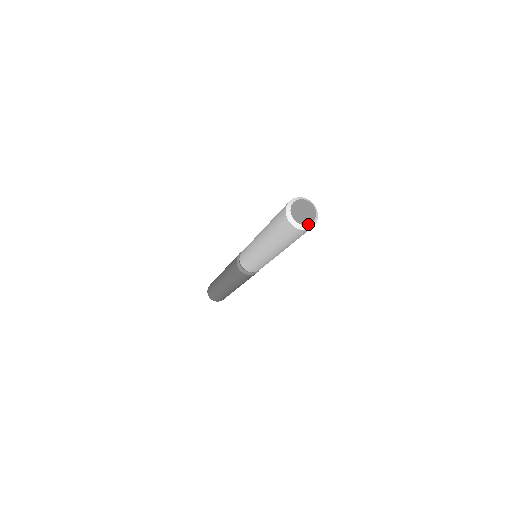
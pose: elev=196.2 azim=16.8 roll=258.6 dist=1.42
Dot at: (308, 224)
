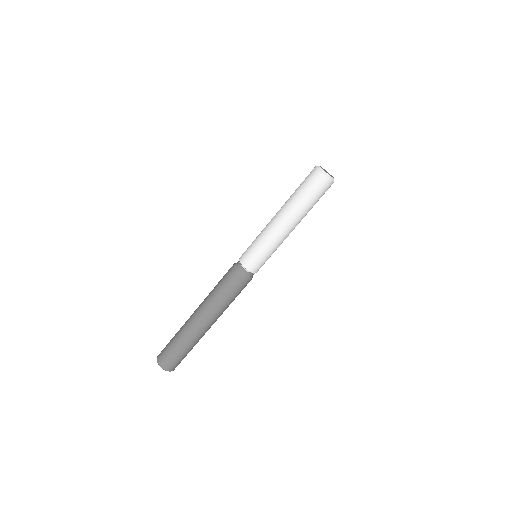
Dot at: (325, 171)
